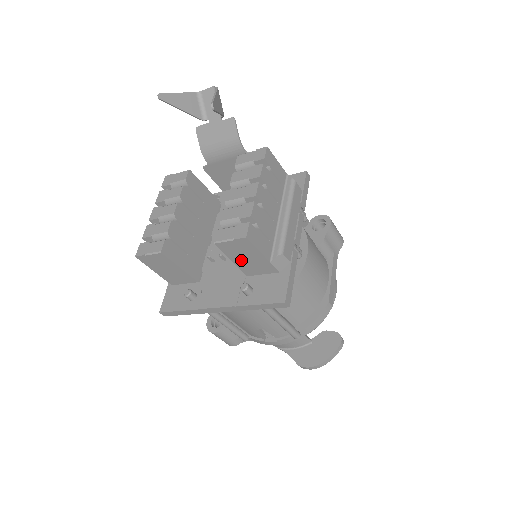
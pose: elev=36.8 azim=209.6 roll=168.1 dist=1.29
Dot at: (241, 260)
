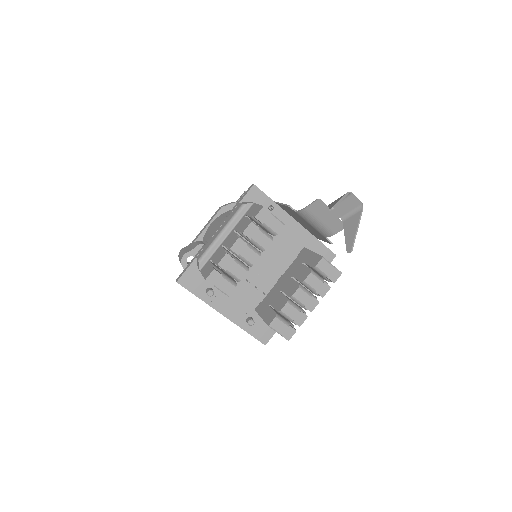
Dot at: occluded
